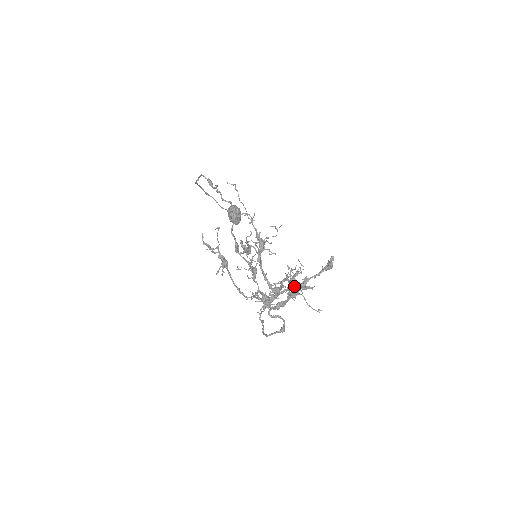
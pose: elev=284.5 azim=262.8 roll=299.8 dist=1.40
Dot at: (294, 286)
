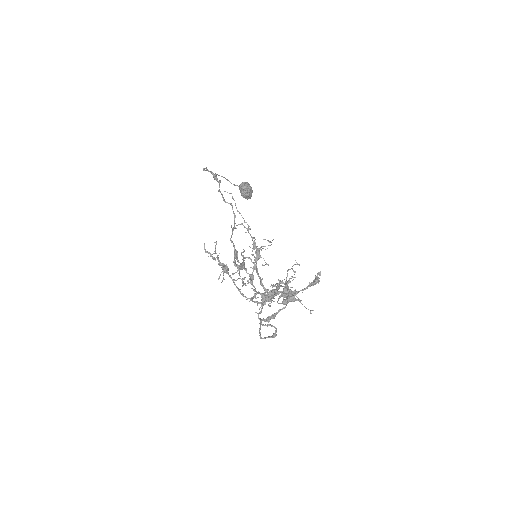
Dot at: occluded
